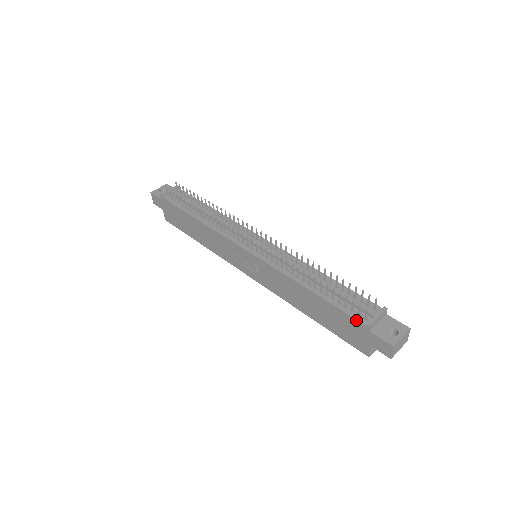
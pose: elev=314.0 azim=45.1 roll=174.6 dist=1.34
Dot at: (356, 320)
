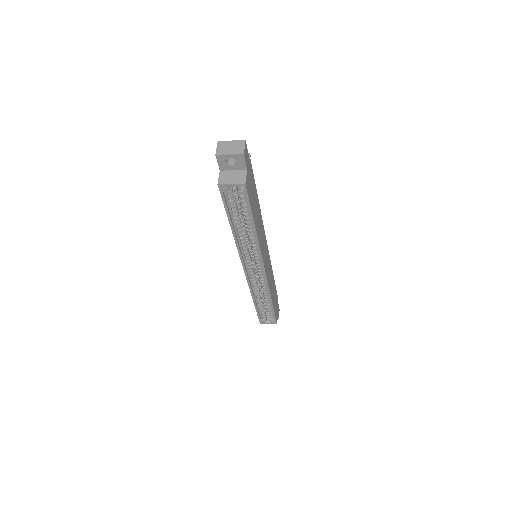
Dot at: occluded
